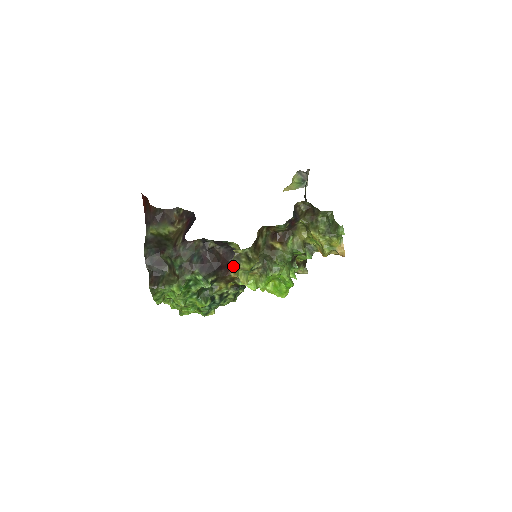
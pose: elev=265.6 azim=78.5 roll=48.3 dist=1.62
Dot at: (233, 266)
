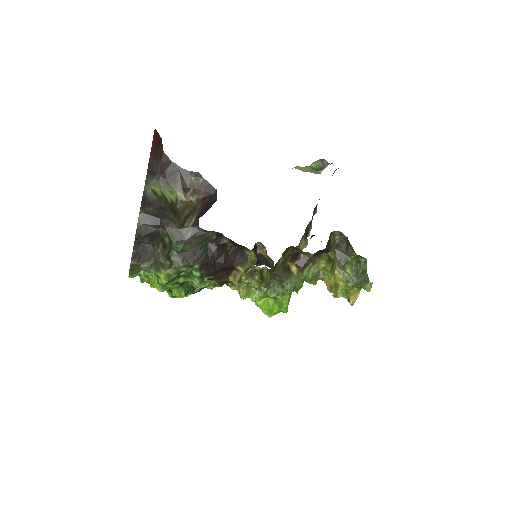
Dot at: (243, 281)
